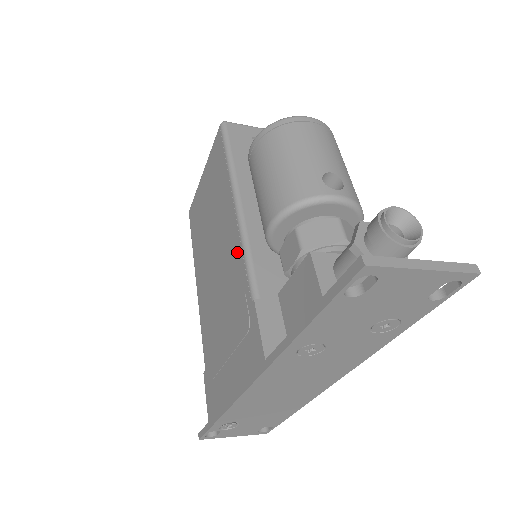
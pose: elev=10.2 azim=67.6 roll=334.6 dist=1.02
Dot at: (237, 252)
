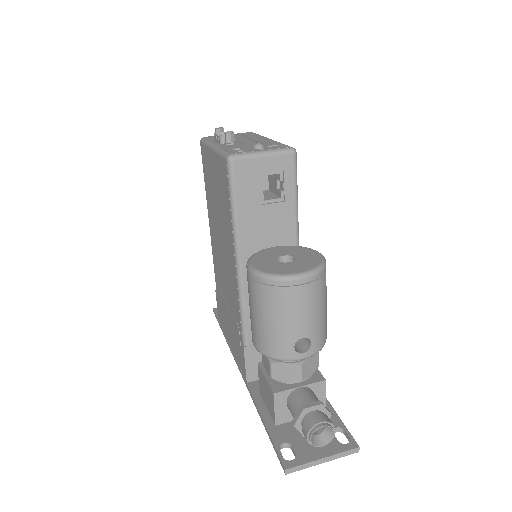
Dot at: (236, 297)
